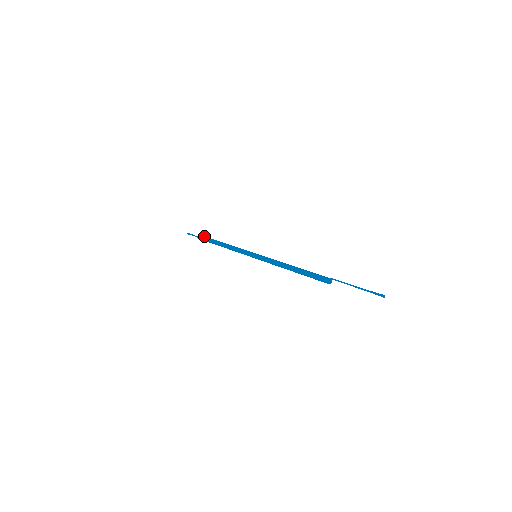
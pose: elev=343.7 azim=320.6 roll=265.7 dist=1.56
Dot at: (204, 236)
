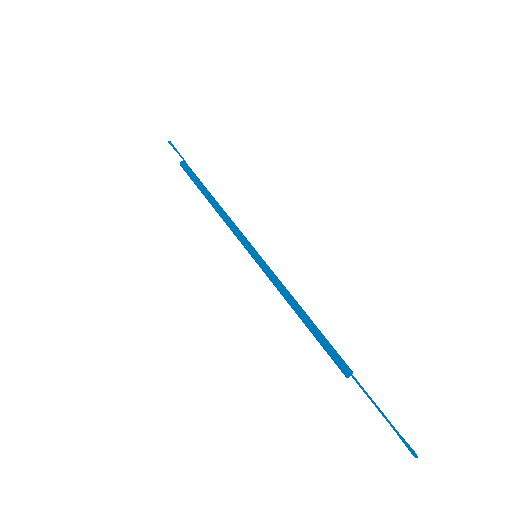
Dot at: (186, 171)
